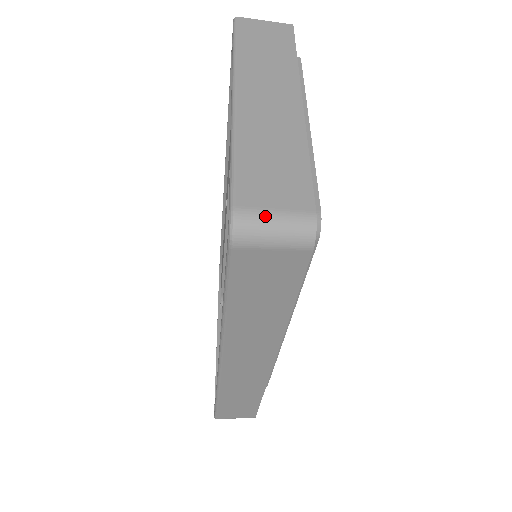
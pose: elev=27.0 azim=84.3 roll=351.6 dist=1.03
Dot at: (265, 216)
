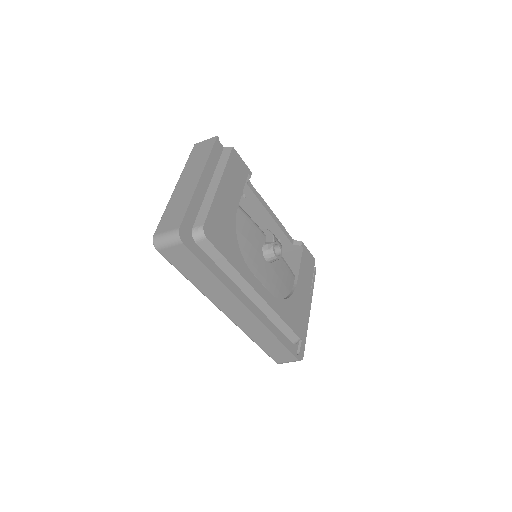
Dot at: (162, 235)
